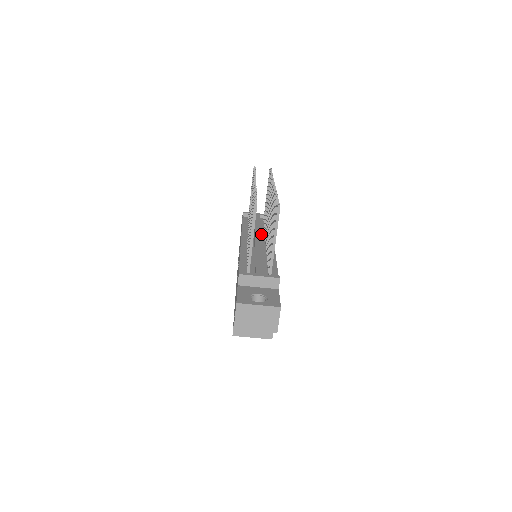
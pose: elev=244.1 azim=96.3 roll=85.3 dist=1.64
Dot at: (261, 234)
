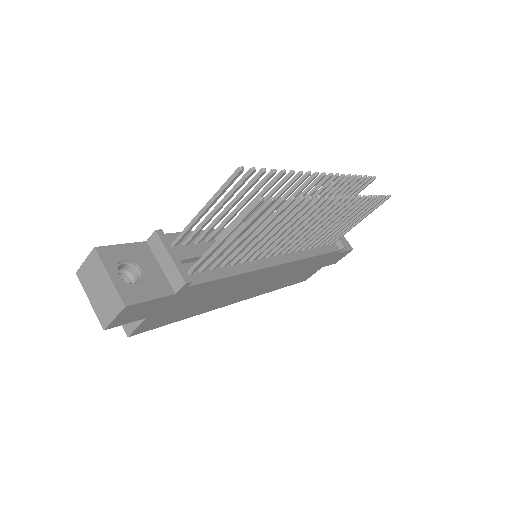
Dot at: occluded
